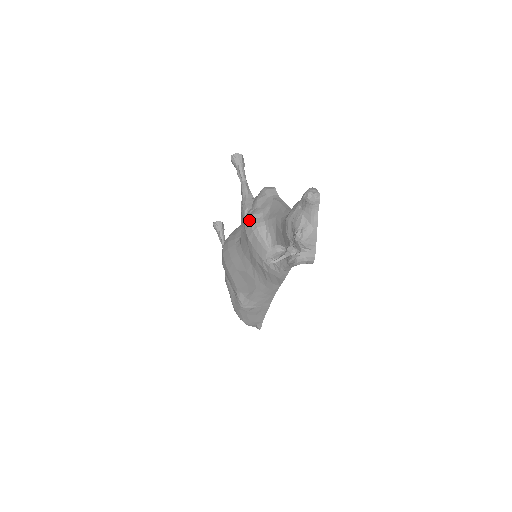
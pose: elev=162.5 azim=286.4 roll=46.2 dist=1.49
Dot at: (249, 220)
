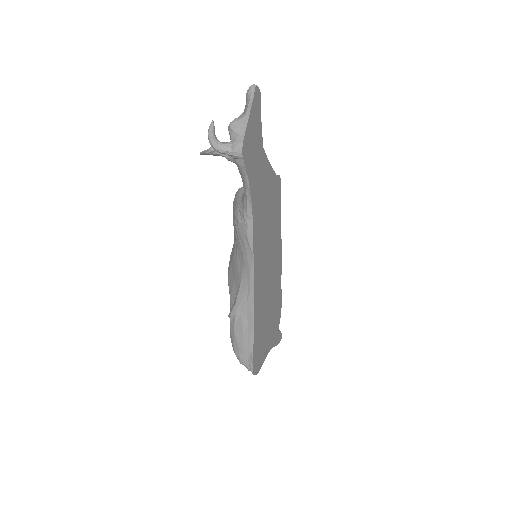
Dot at: occluded
